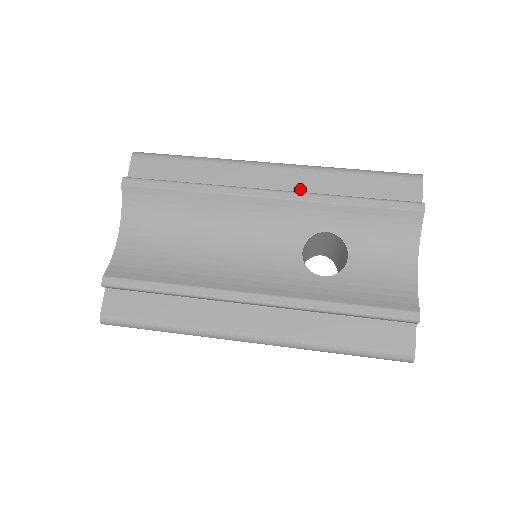
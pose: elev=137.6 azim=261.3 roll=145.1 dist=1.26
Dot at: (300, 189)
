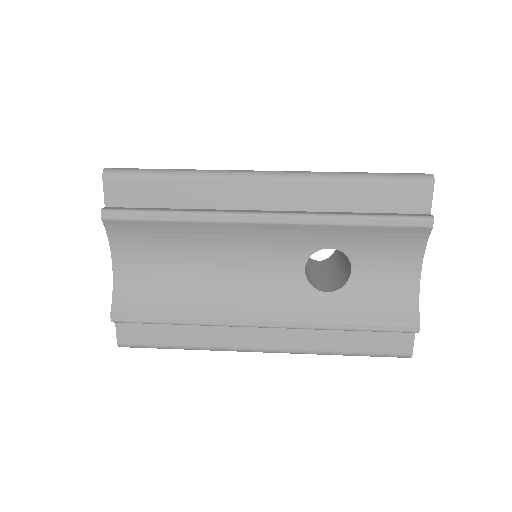
Dot at: (299, 205)
